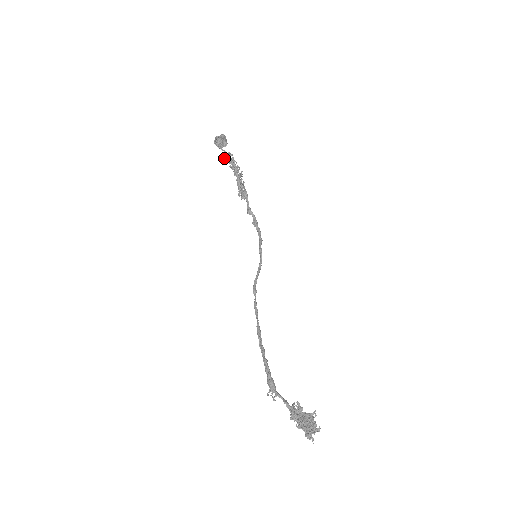
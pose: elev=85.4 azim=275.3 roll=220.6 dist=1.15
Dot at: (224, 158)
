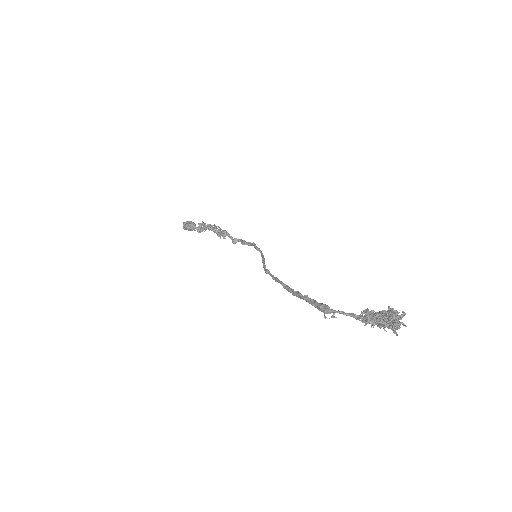
Dot at: (197, 231)
